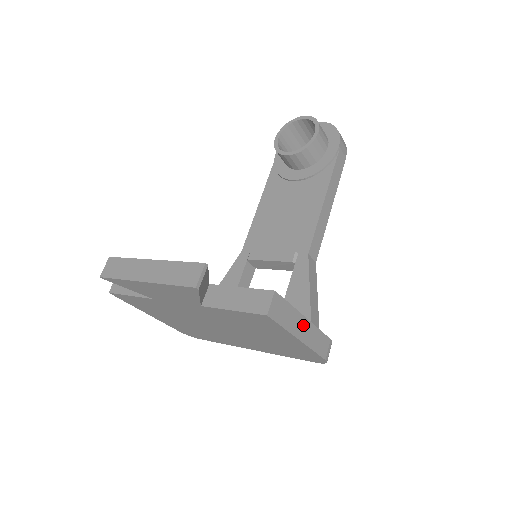
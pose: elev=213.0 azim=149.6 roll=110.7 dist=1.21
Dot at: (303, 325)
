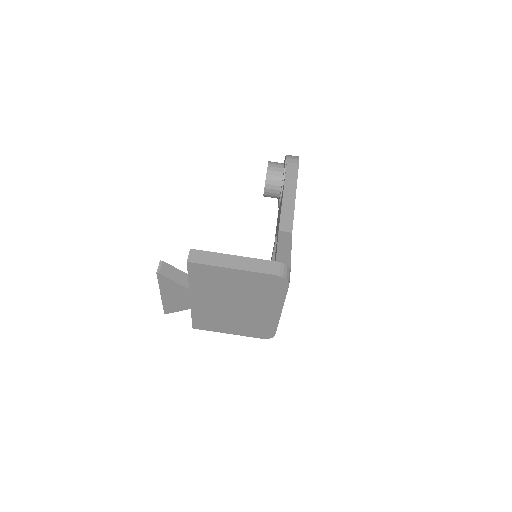
Dot at: (232, 260)
